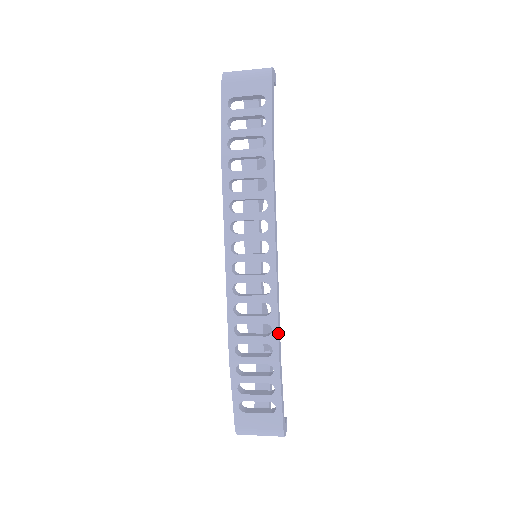
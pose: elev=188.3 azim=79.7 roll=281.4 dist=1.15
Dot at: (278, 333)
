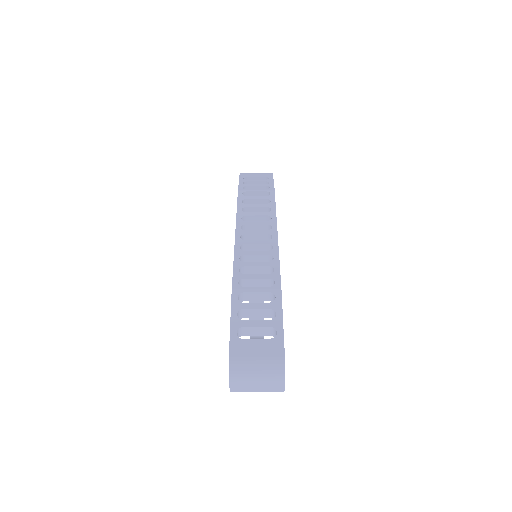
Dot at: occluded
